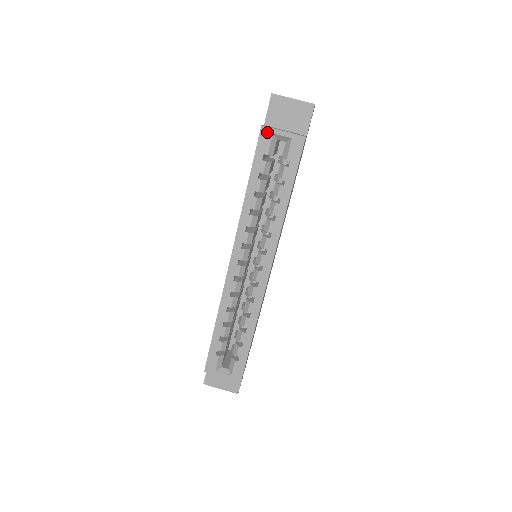
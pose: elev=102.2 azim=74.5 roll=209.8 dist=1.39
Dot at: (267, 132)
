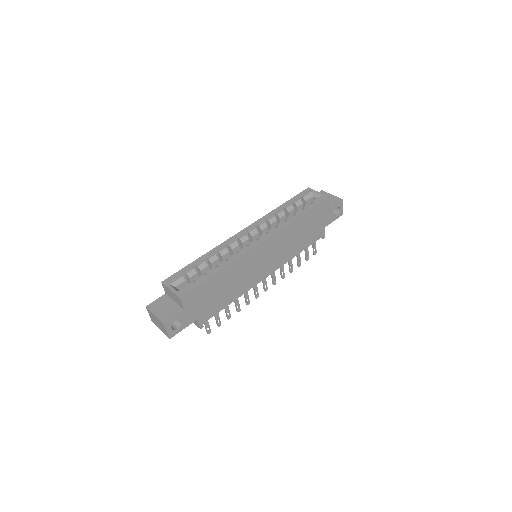
Dot at: (310, 190)
